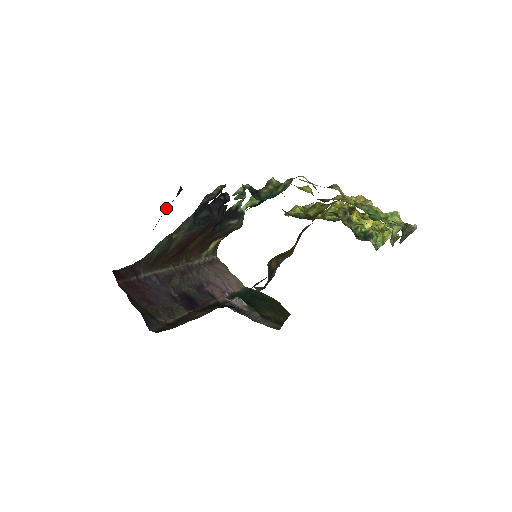
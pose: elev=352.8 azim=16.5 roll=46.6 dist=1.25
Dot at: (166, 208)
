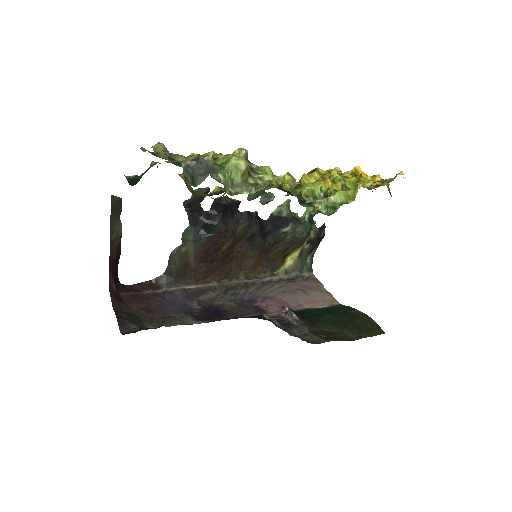
Dot at: (110, 218)
